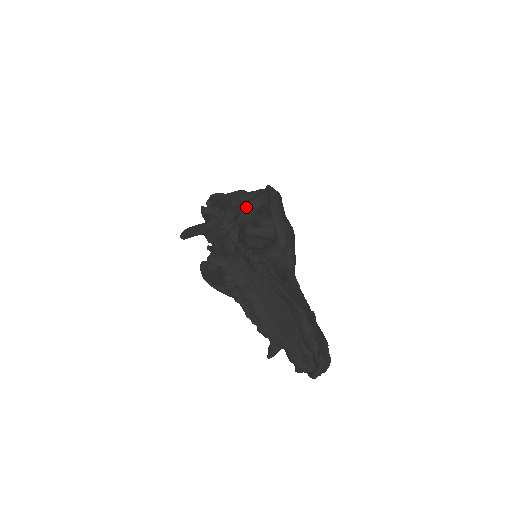
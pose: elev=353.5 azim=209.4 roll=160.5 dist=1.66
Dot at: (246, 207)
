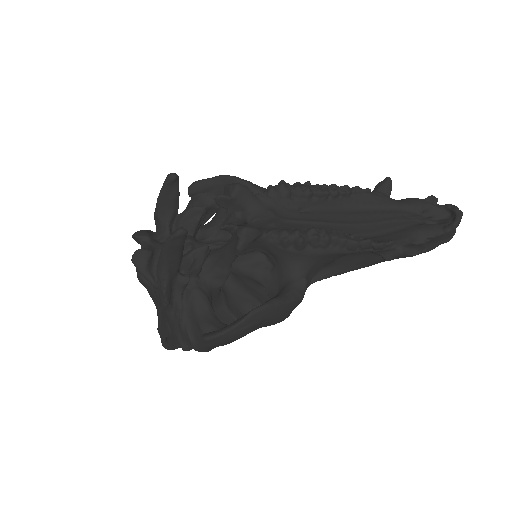
Dot at: occluded
